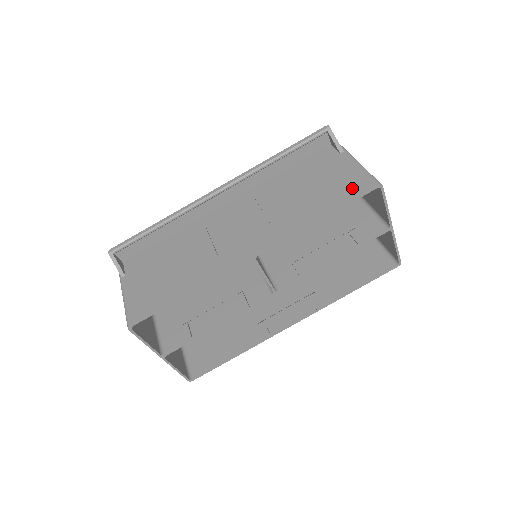
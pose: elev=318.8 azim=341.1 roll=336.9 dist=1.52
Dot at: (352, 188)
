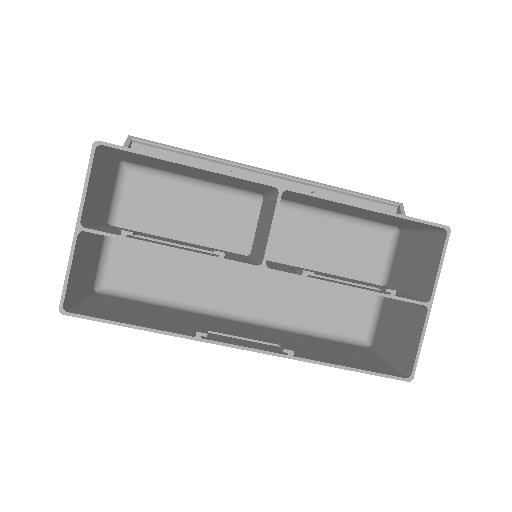
Dot at: occluded
